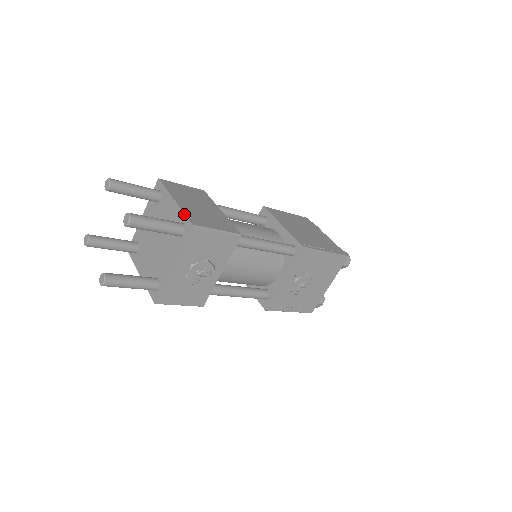
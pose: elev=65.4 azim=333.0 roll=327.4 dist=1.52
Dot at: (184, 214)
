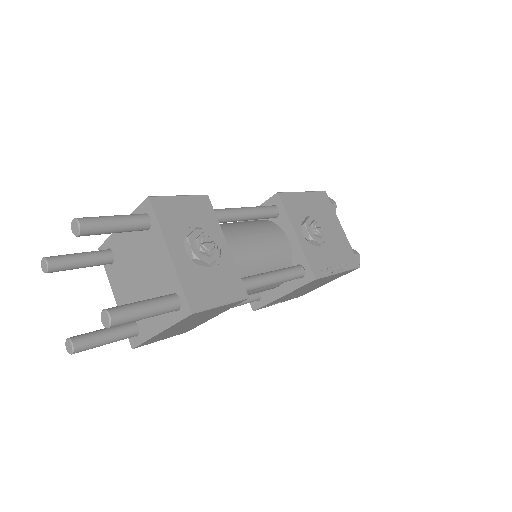
Dot at: (136, 209)
